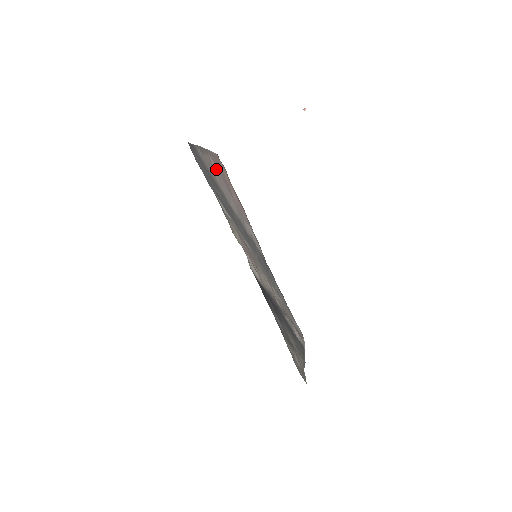
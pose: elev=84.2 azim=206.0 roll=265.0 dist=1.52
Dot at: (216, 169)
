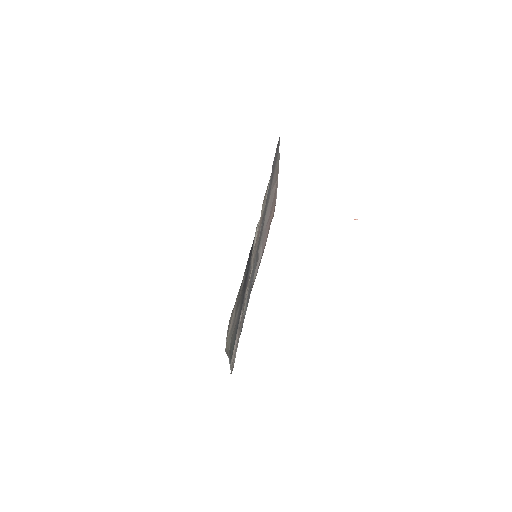
Dot at: occluded
